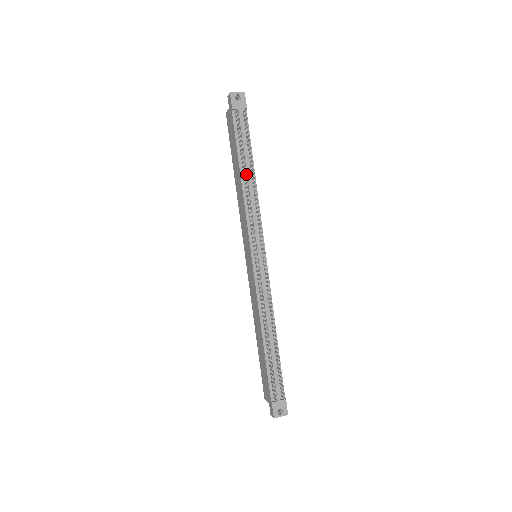
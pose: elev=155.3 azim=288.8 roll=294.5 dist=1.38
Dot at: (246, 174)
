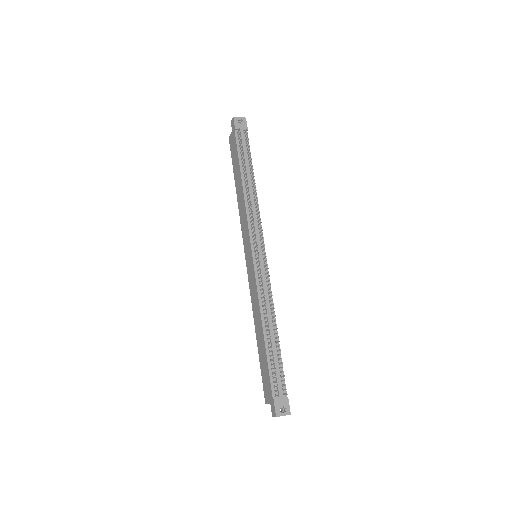
Dot at: (247, 180)
